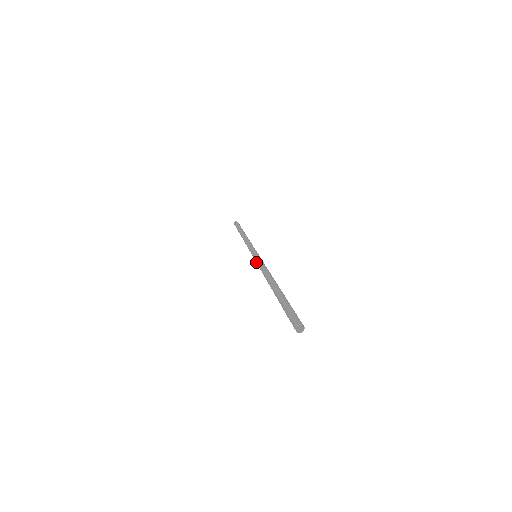
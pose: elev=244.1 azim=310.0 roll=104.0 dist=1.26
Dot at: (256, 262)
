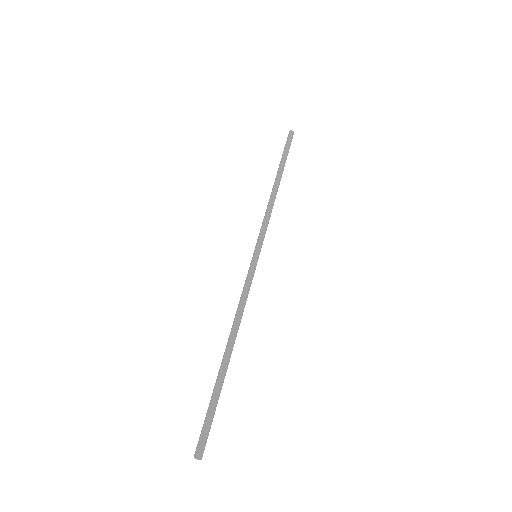
Dot at: (248, 273)
